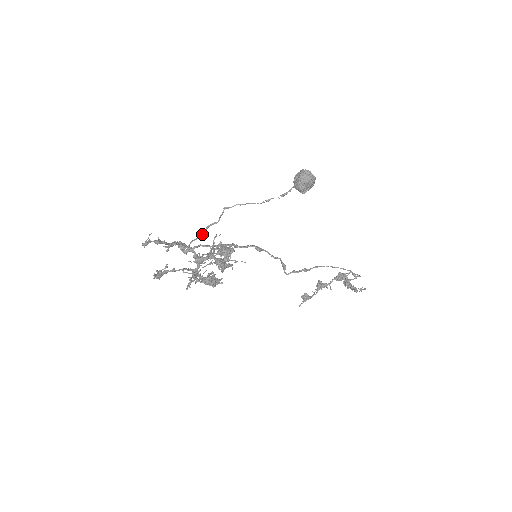
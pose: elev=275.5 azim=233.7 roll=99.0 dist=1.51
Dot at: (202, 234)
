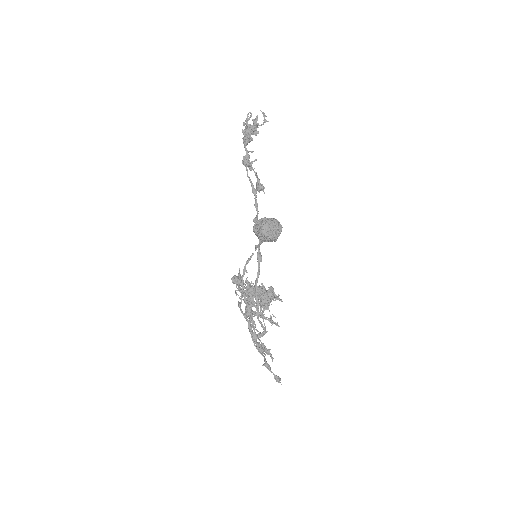
Dot at: (246, 318)
